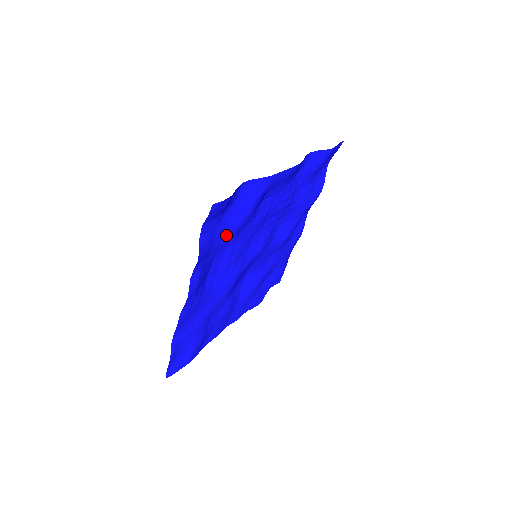
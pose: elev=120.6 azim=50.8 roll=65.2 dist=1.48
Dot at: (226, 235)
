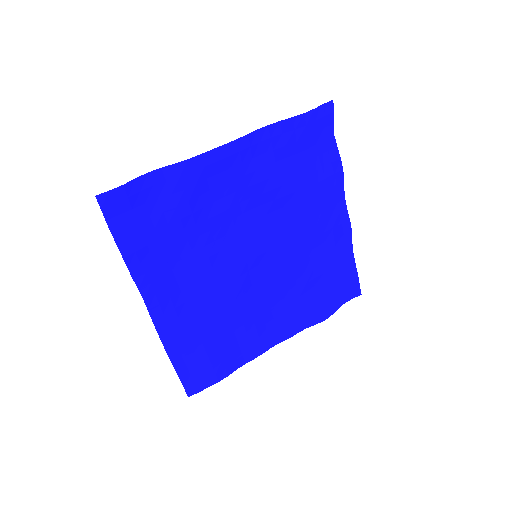
Dot at: (162, 230)
